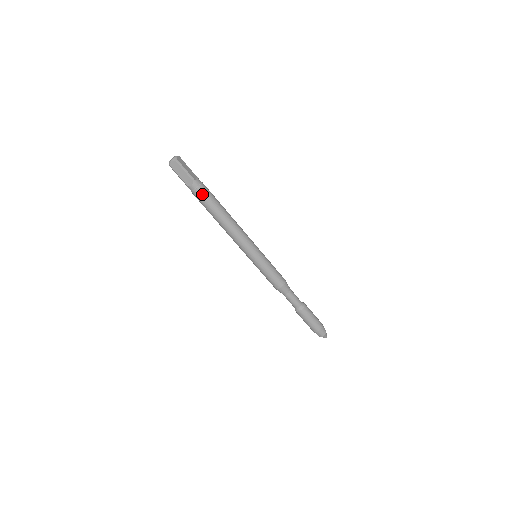
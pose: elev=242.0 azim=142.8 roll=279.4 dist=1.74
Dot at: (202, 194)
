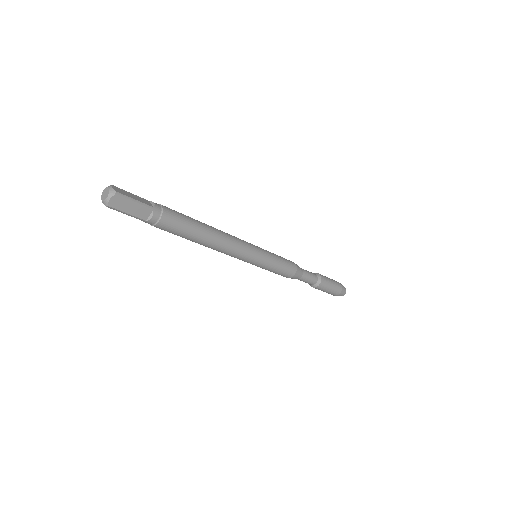
Dot at: (171, 220)
